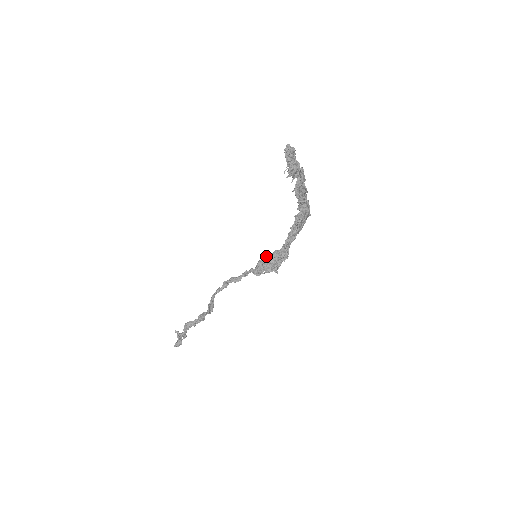
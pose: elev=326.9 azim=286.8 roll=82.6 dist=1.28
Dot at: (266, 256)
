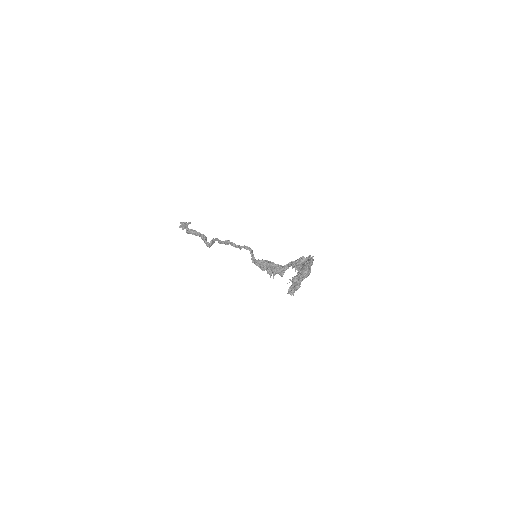
Dot at: (264, 262)
